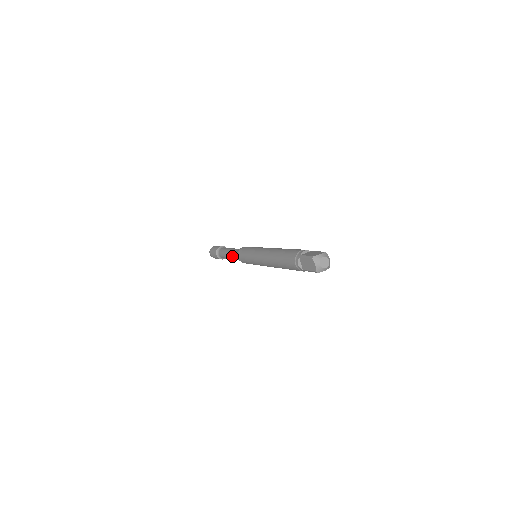
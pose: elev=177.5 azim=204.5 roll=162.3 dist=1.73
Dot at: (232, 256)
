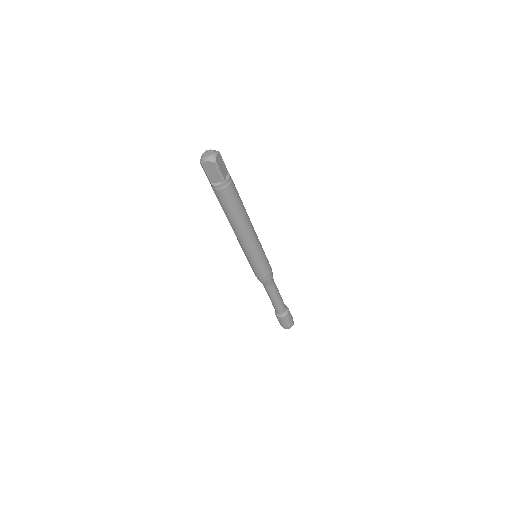
Dot at: occluded
